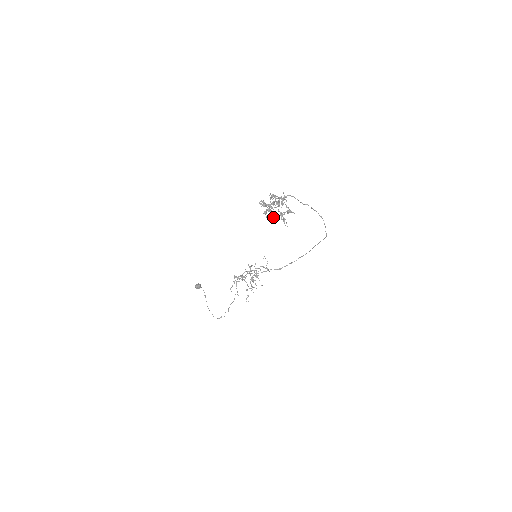
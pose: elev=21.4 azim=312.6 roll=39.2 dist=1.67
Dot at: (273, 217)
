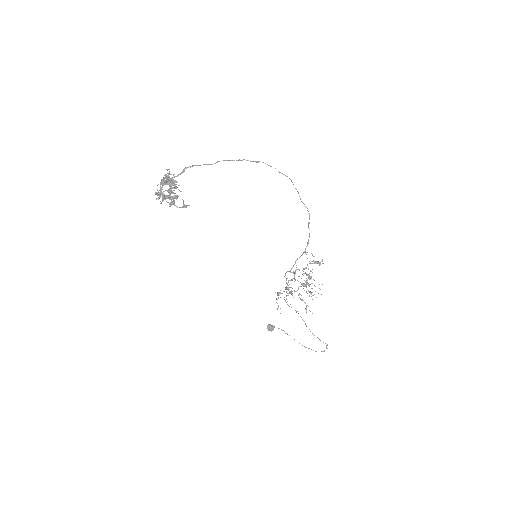
Dot at: occluded
